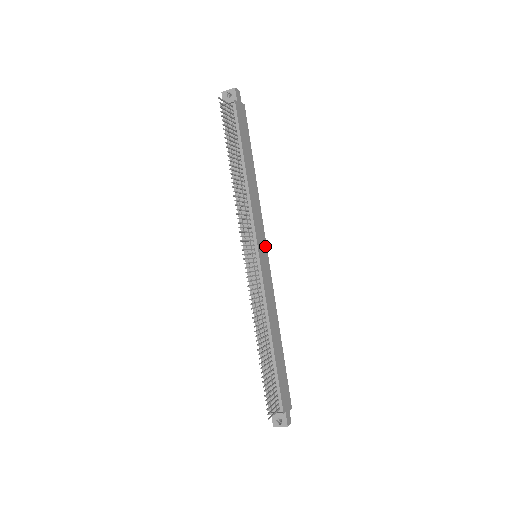
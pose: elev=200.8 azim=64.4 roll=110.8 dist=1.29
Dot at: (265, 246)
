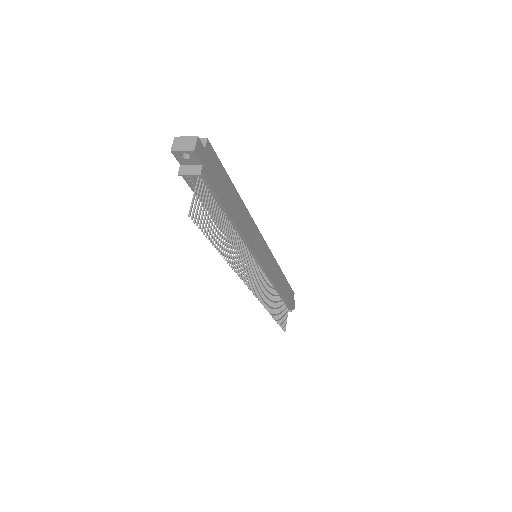
Dot at: (262, 241)
